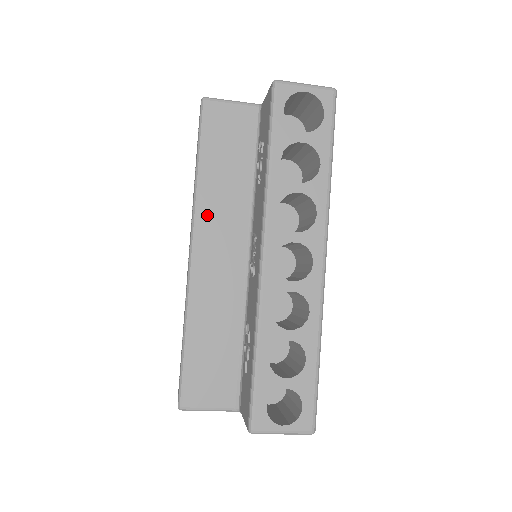
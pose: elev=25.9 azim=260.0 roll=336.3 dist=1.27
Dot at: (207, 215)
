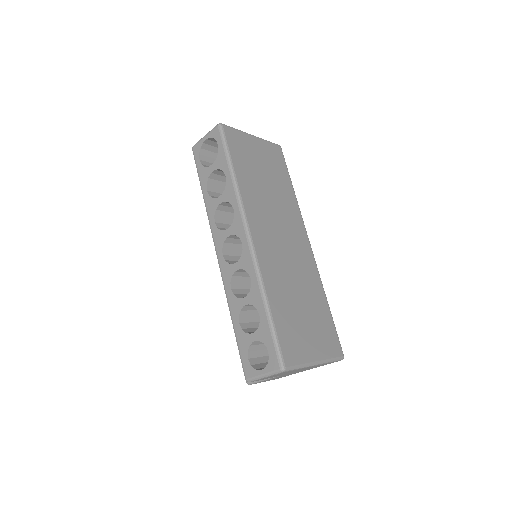
Dot at: occluded
